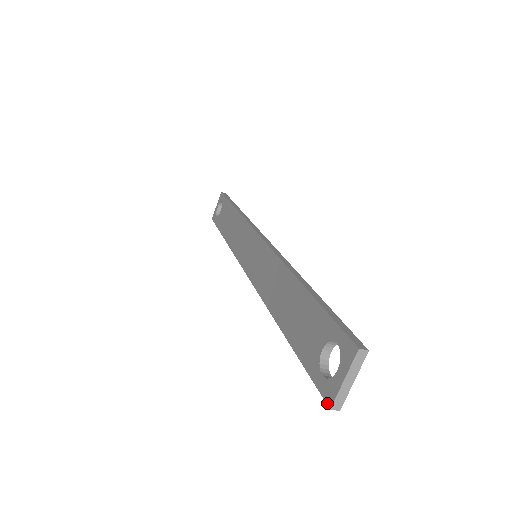
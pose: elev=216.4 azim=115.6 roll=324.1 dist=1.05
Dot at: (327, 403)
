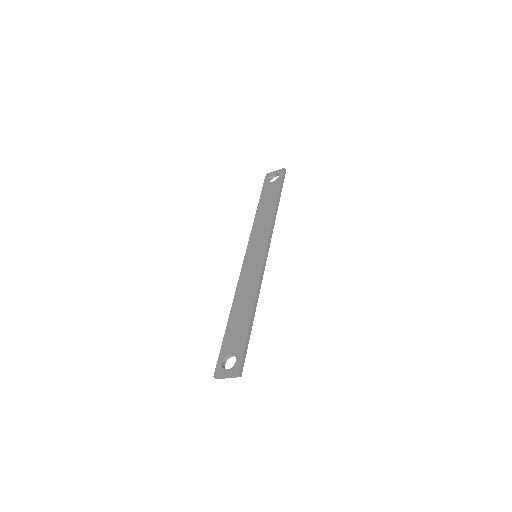
Dot at: (214, 374)
